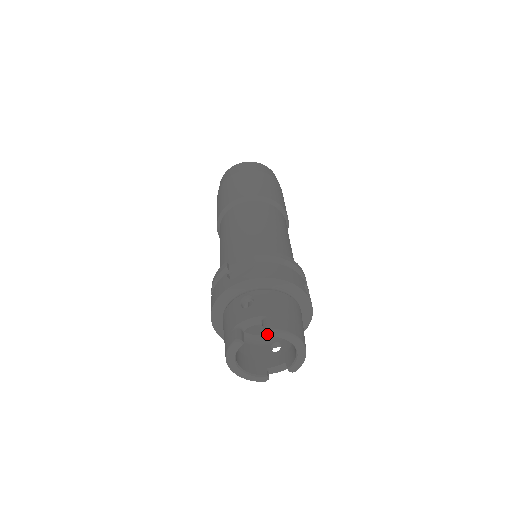
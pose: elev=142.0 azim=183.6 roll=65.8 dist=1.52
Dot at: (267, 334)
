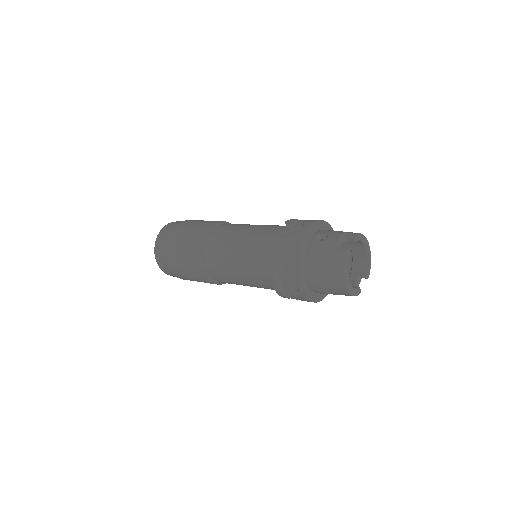
Dot at: (358, 239)
